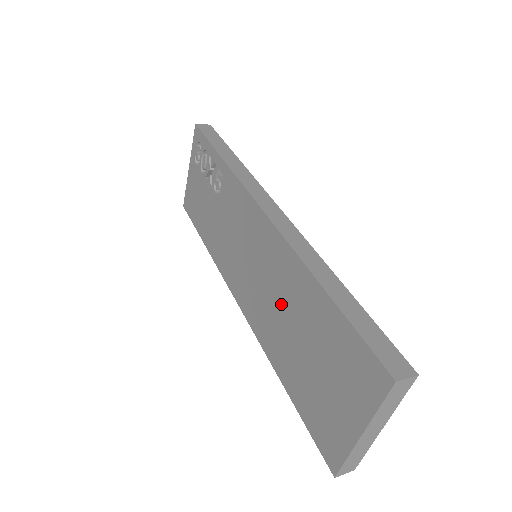
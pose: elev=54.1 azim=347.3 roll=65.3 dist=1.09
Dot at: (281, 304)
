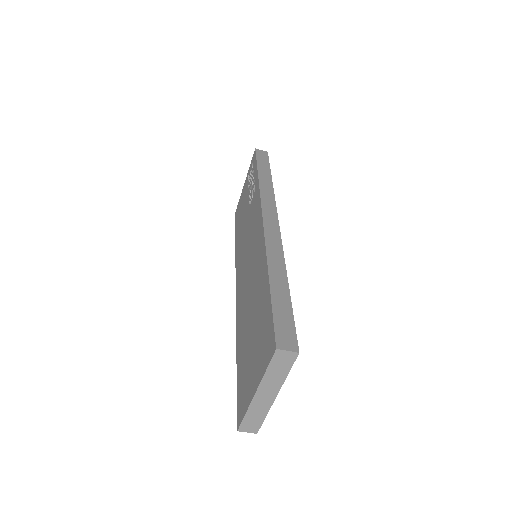
Dot at: (251, 292)
